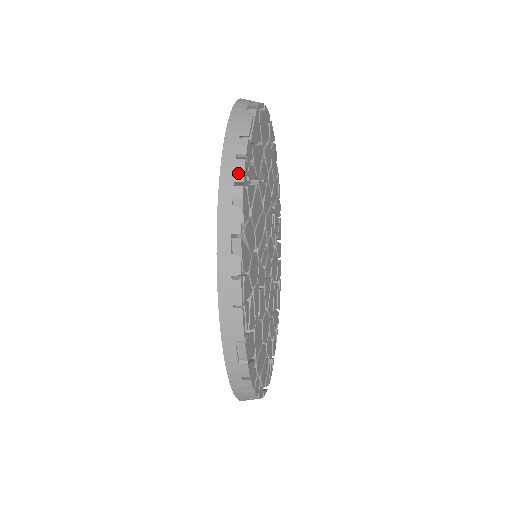
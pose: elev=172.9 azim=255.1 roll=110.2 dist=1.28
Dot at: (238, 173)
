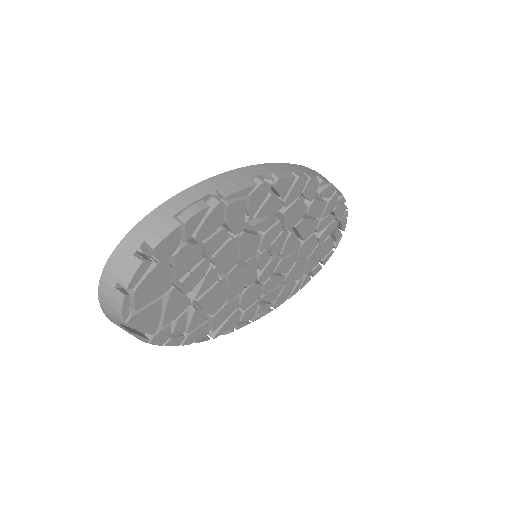
Dot at: occluded
